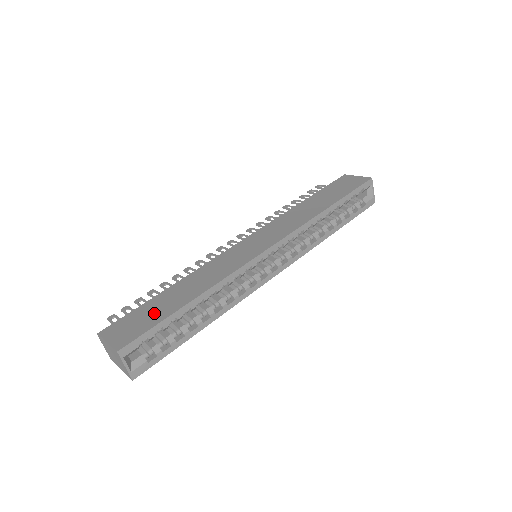
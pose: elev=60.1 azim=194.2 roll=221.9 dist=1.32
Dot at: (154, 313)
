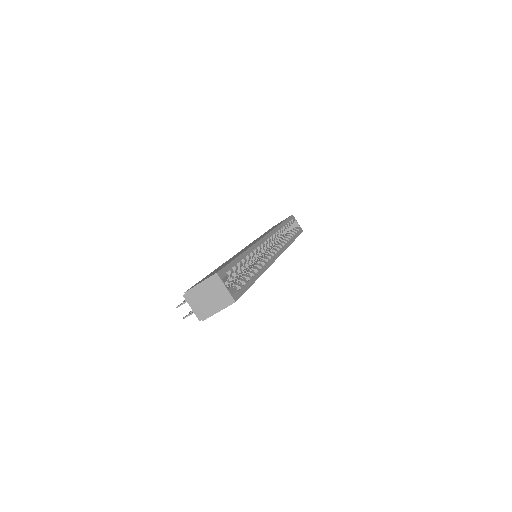
Dot at: occluded
